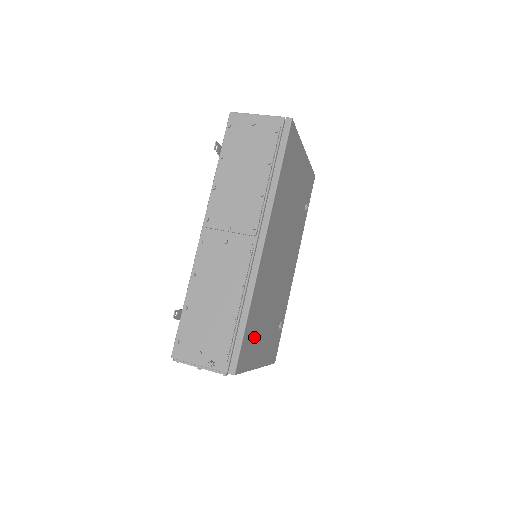
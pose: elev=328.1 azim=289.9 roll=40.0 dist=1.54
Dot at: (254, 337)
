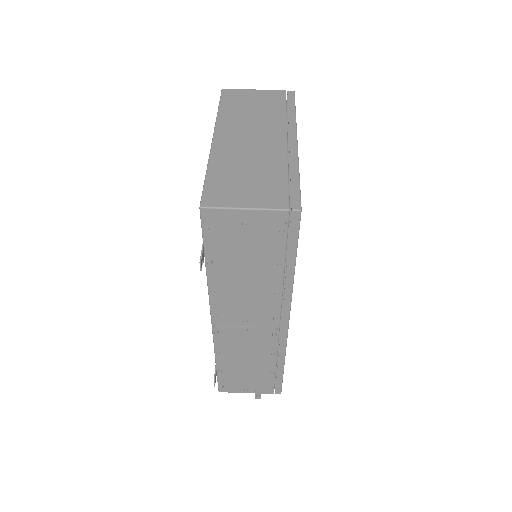
Dot at: occluded
